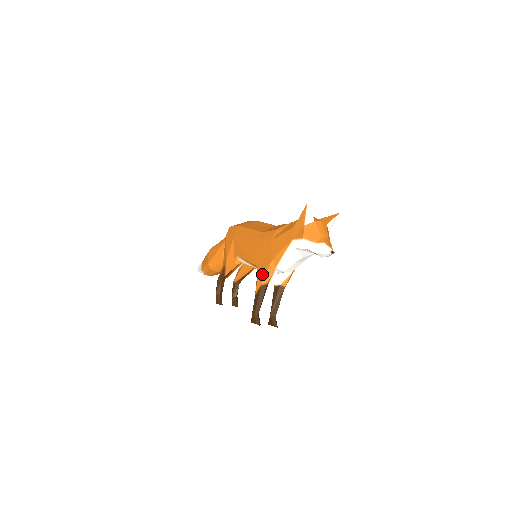
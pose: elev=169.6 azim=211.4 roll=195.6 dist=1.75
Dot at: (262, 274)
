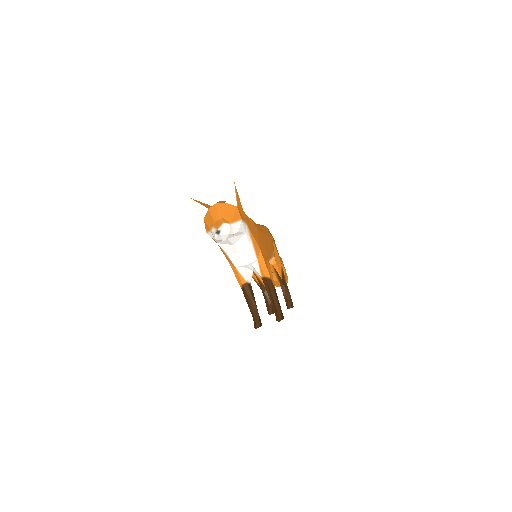
Dot at: (236, 277)
